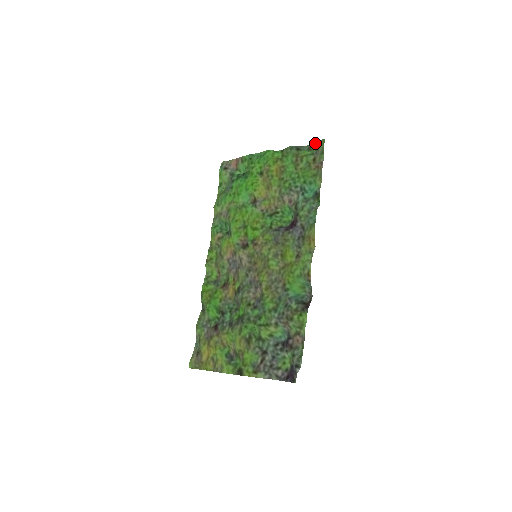
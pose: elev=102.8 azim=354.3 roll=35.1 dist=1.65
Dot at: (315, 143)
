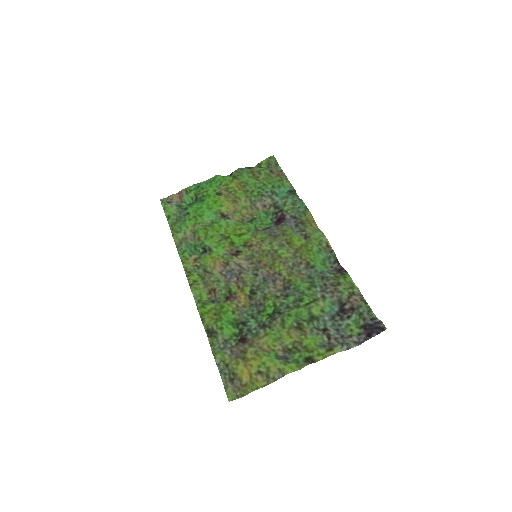
Dot at: (264, 161)
